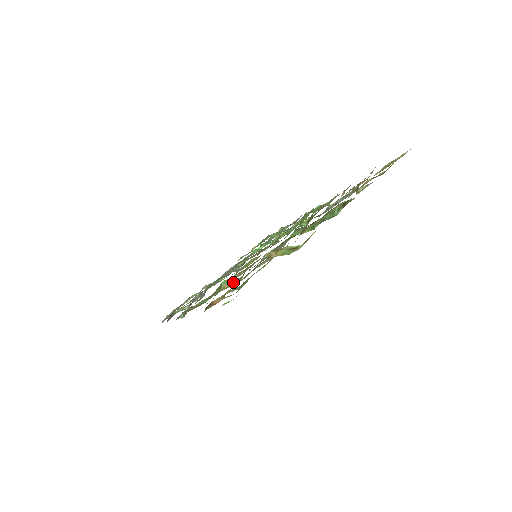
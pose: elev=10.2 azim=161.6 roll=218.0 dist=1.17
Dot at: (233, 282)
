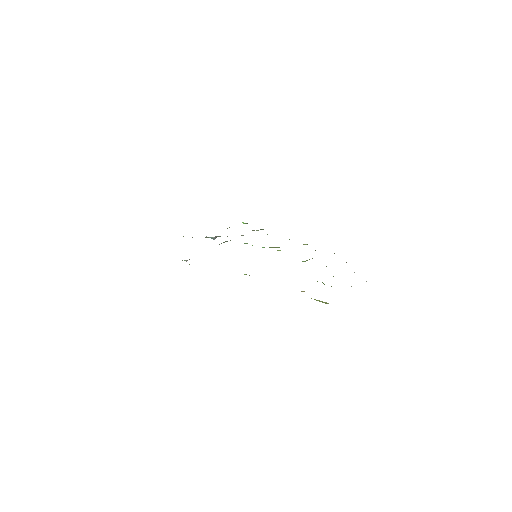
Dot at: occluded
